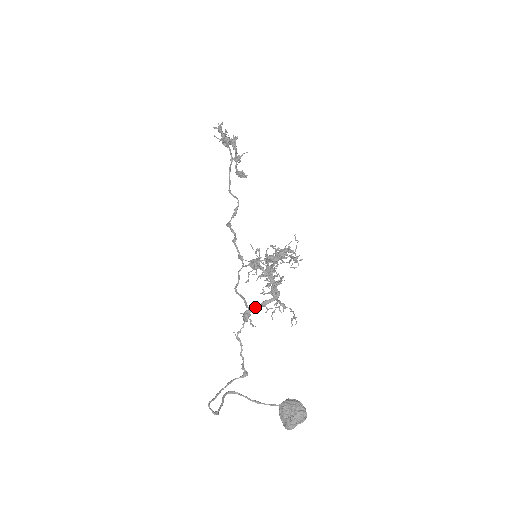
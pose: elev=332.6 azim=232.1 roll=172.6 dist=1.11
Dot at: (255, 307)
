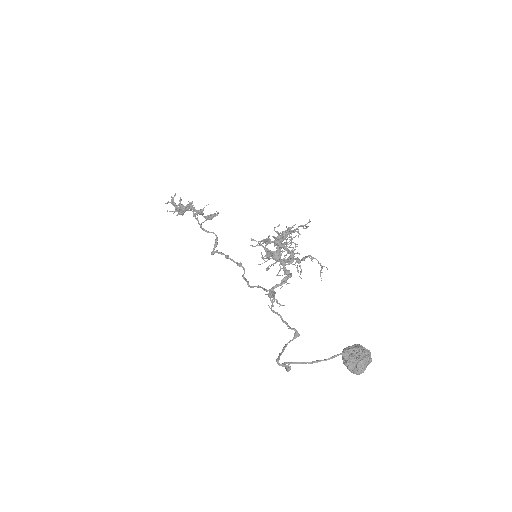
Dot at: (277, 286)
